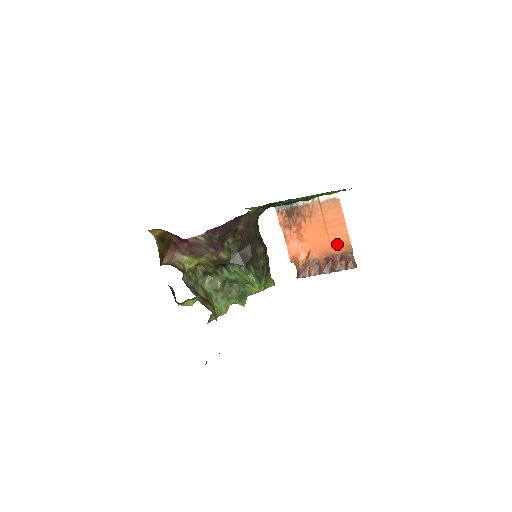
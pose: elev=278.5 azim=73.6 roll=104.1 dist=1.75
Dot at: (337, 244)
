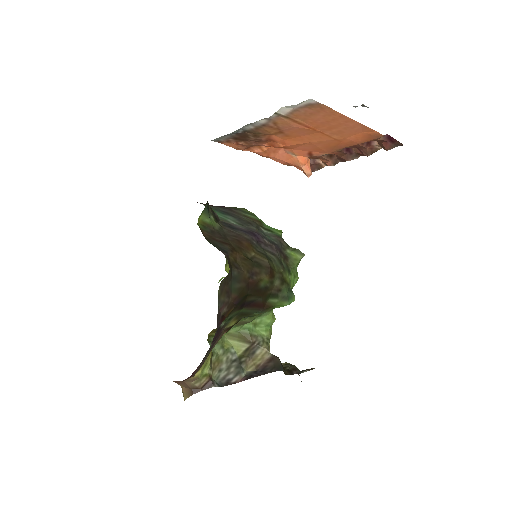
Dot at: (352, 138)
